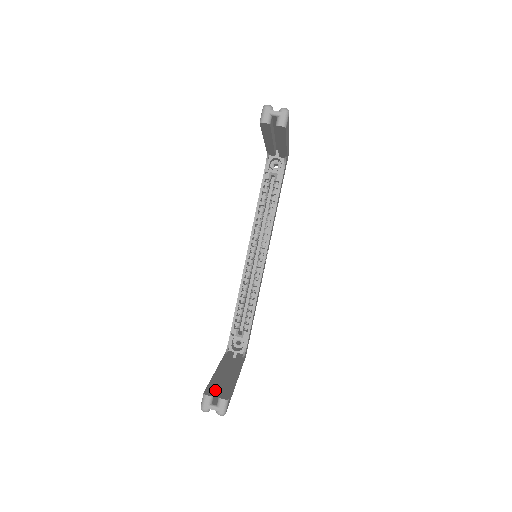
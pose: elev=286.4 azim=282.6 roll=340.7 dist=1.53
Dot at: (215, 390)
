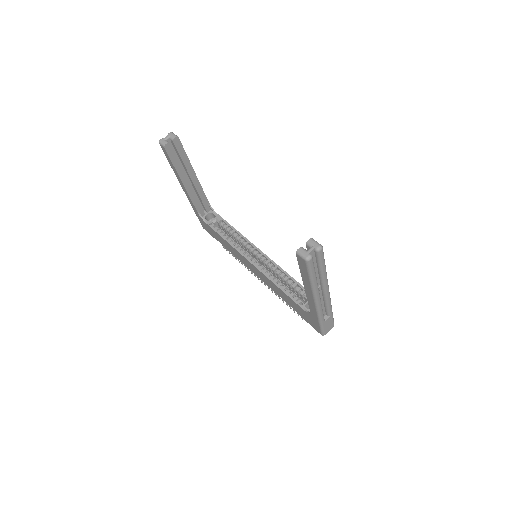
Dot at: occluded
